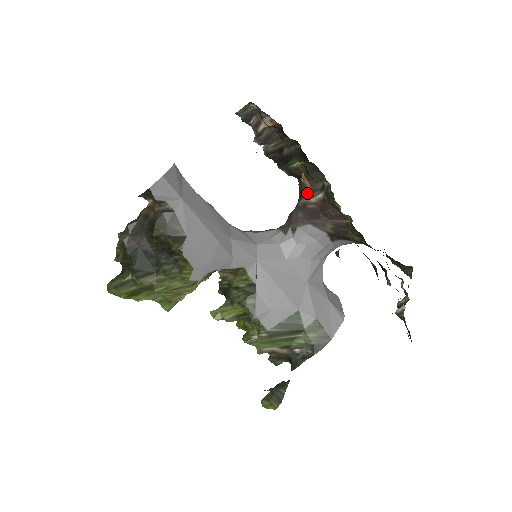
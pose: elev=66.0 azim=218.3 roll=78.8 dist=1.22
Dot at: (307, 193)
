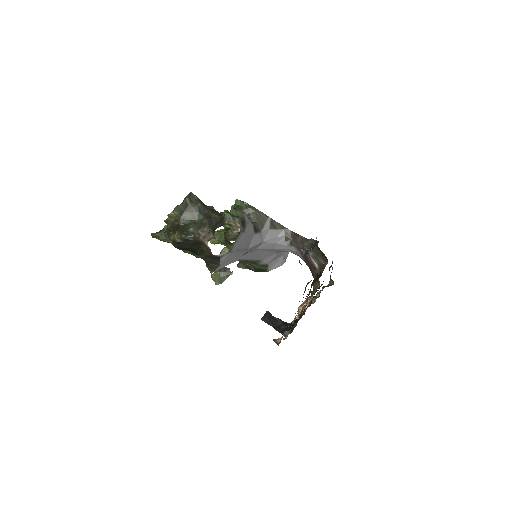
Dot at: (313, 253)
